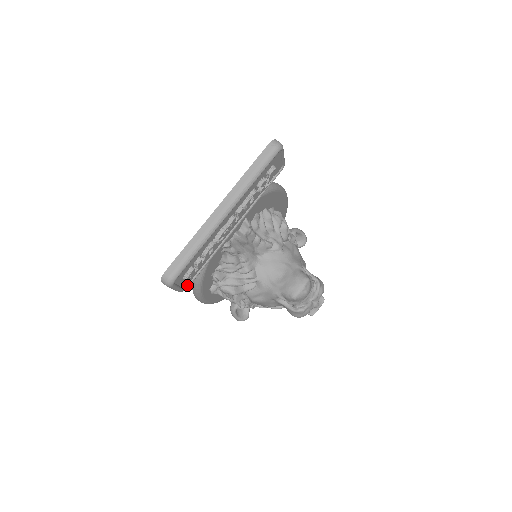
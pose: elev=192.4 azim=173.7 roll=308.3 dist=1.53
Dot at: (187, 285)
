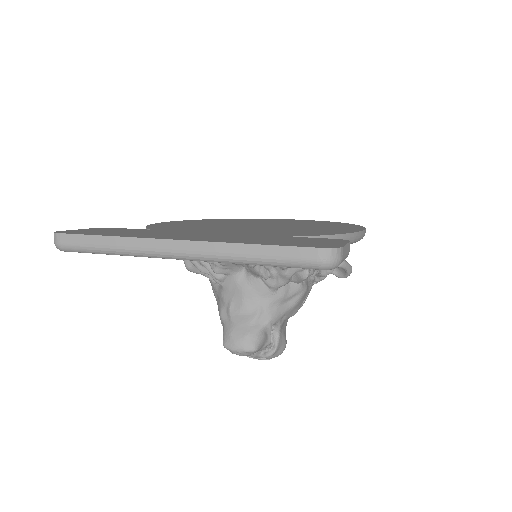
Dot at: occluded
